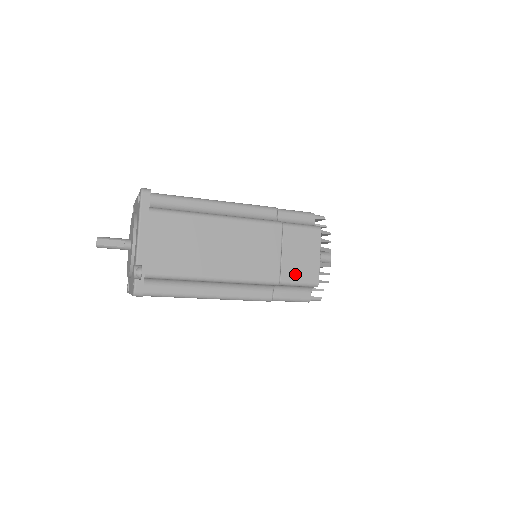
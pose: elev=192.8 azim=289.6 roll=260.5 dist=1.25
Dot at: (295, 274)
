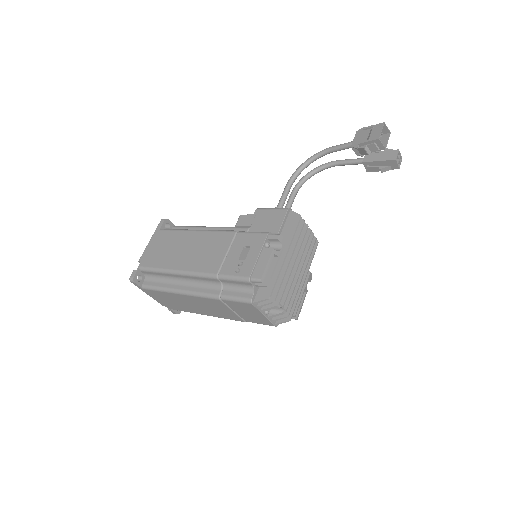
Dot at: (253, 320)
